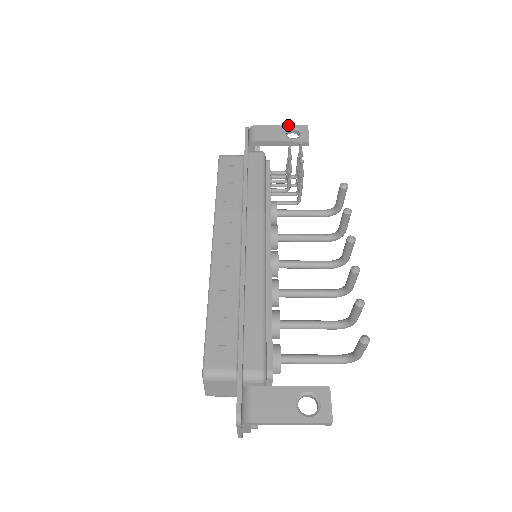
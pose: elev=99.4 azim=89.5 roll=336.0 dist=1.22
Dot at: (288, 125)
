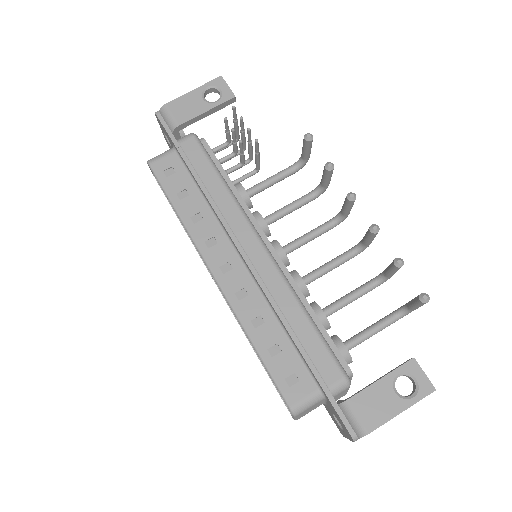
Dot at: (200, 87)
